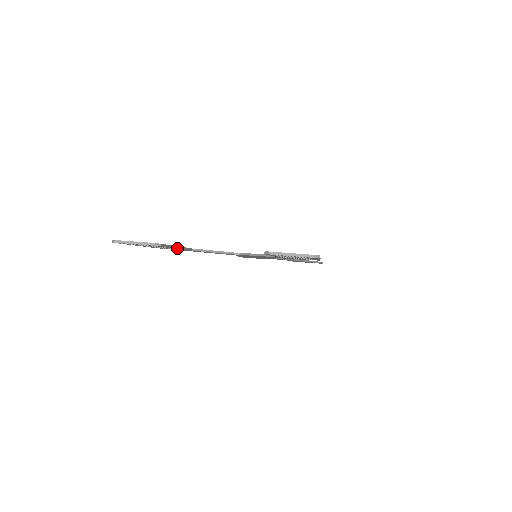
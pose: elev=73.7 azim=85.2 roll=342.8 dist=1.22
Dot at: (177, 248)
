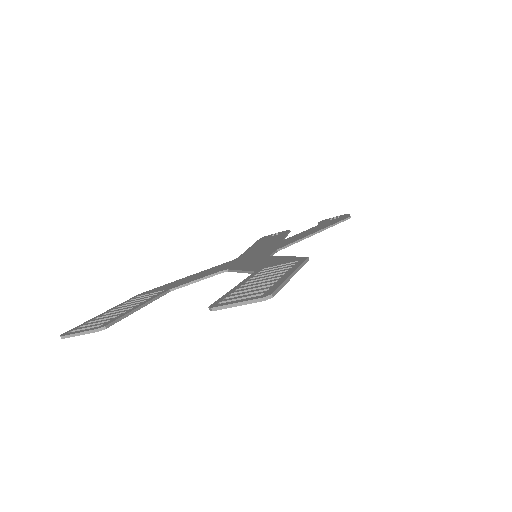
Dot at: occluded
